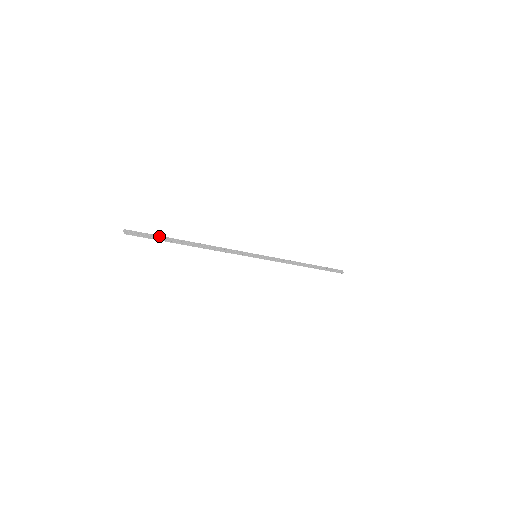
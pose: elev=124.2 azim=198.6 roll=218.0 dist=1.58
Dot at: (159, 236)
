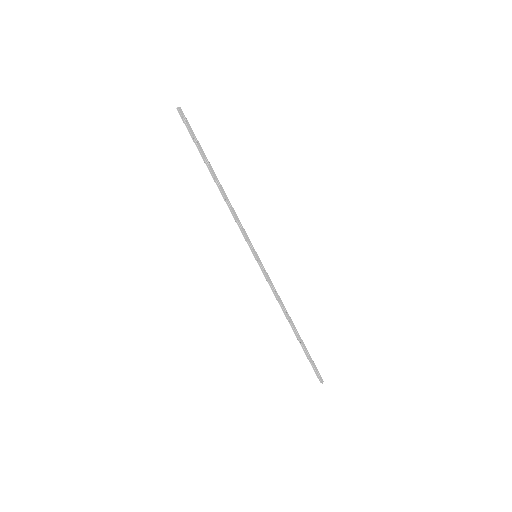
Dot at: (198, 142)
